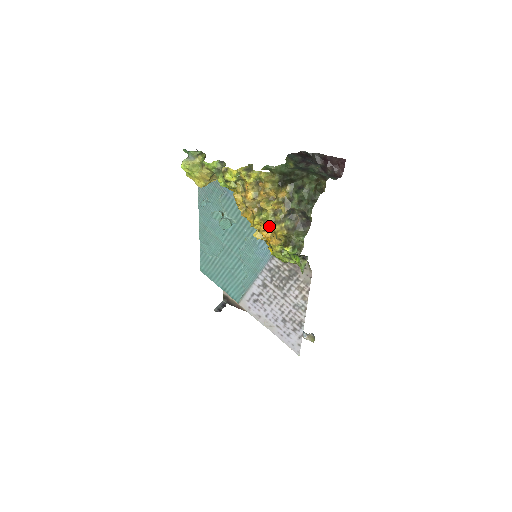
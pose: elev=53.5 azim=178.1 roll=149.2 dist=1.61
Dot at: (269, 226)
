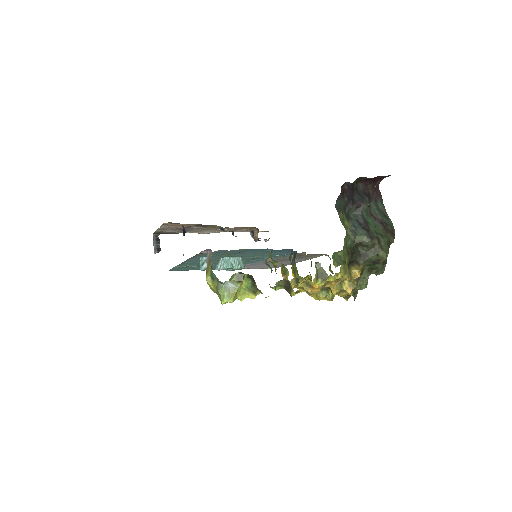
Dot at: occluded
